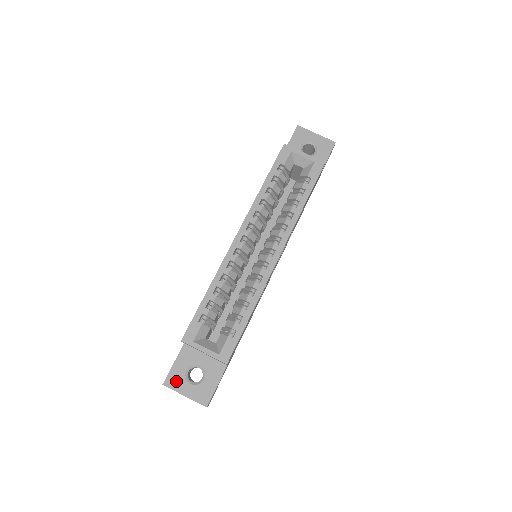
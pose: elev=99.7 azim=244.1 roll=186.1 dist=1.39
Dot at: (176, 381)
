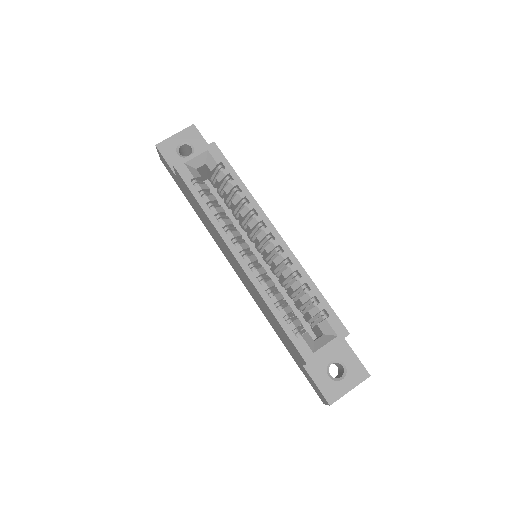
Dot at: (333, 391)
